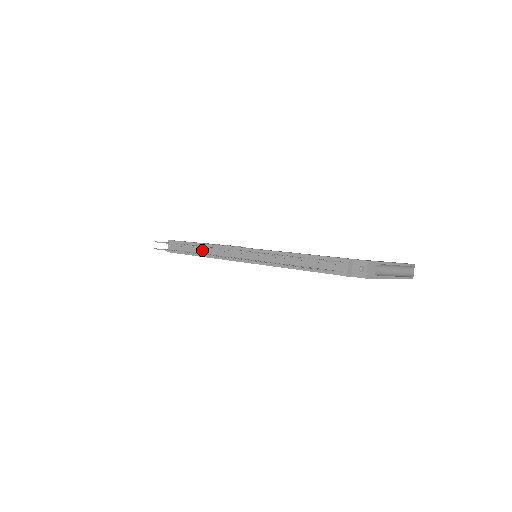
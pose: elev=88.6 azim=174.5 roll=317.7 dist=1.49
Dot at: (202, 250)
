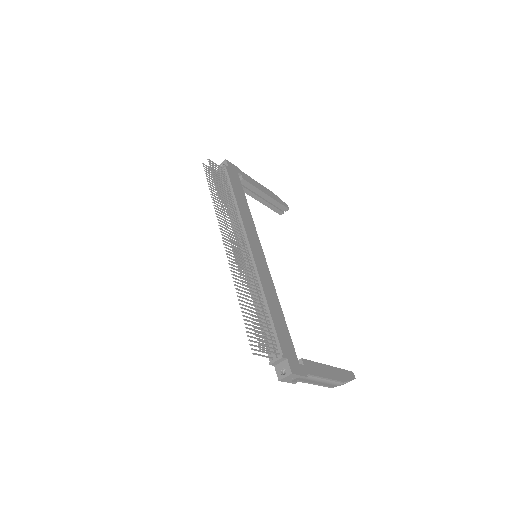
Dot at: occluded
